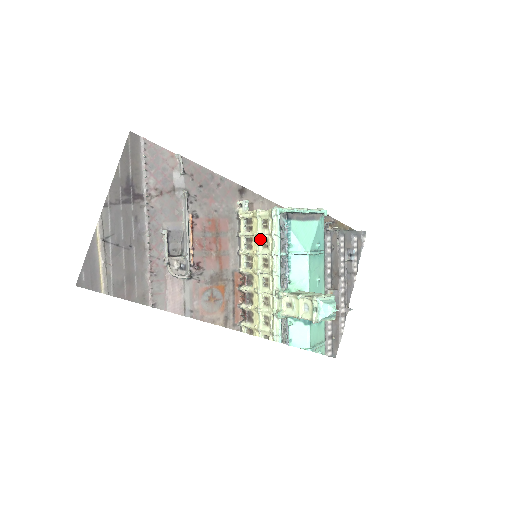
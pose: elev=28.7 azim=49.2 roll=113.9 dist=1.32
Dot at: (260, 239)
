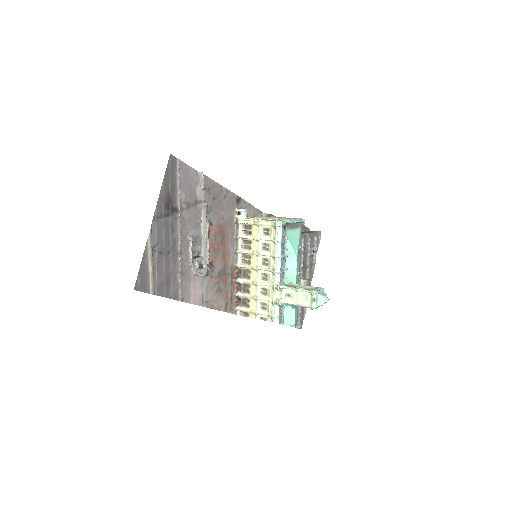
Dot at: (261, 243)
